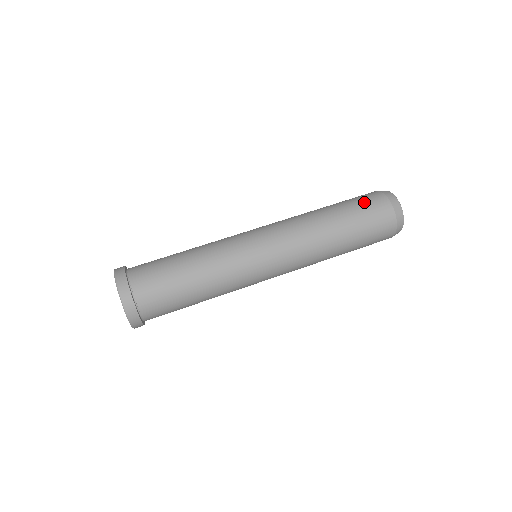
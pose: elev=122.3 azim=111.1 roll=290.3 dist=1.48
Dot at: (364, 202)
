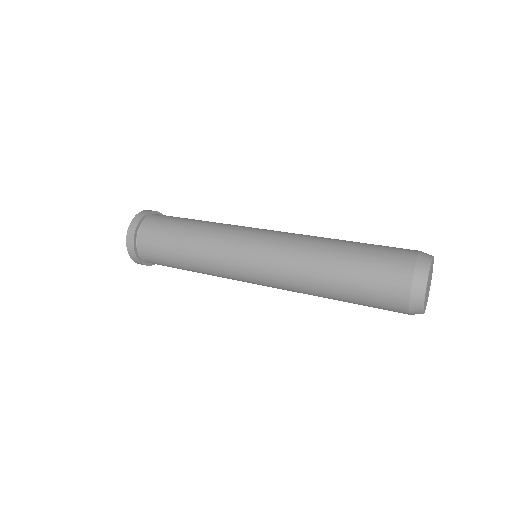
Dot at: occluded
